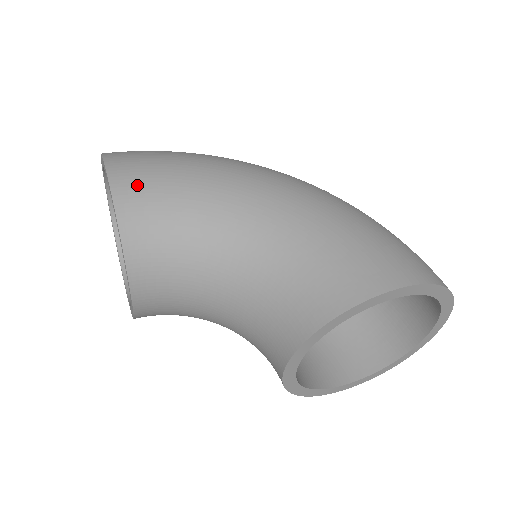
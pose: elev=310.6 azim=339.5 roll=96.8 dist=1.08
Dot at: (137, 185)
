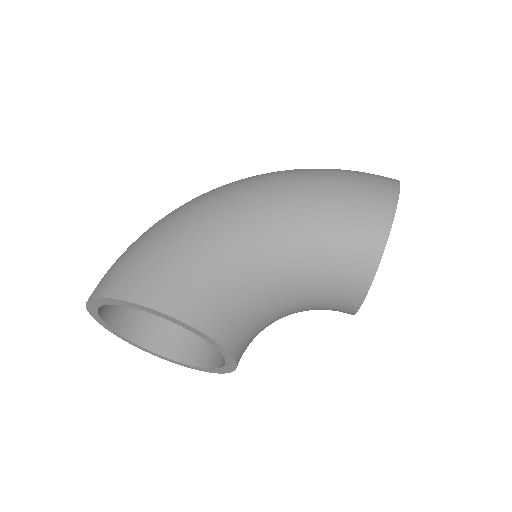
Dot at: (183, 295)
